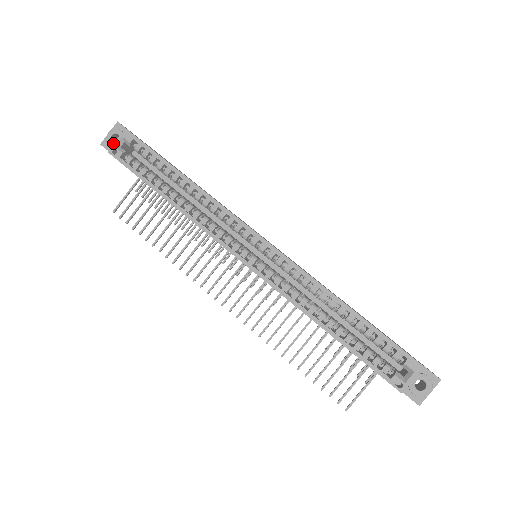
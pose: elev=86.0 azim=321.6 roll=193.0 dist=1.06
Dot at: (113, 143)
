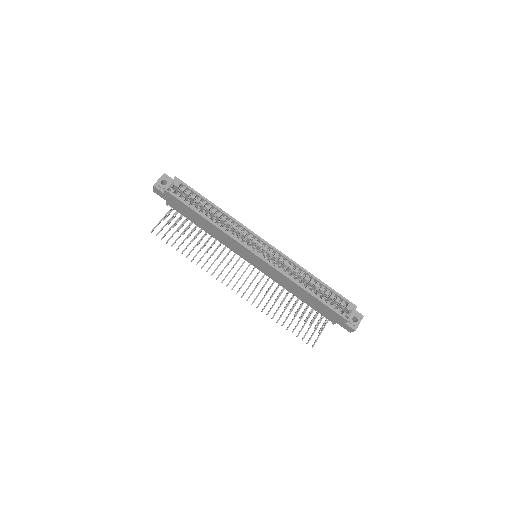
Dot at: (163, 185)
